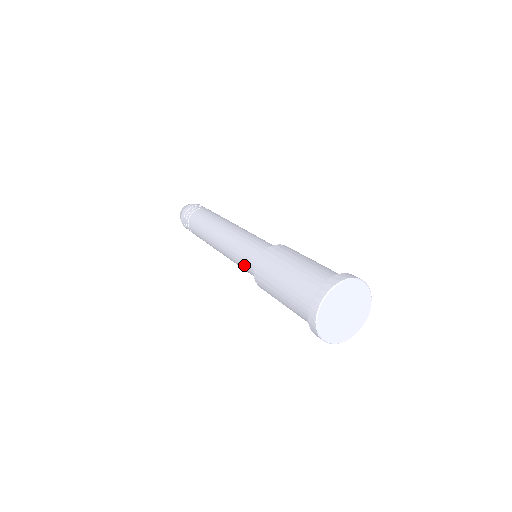
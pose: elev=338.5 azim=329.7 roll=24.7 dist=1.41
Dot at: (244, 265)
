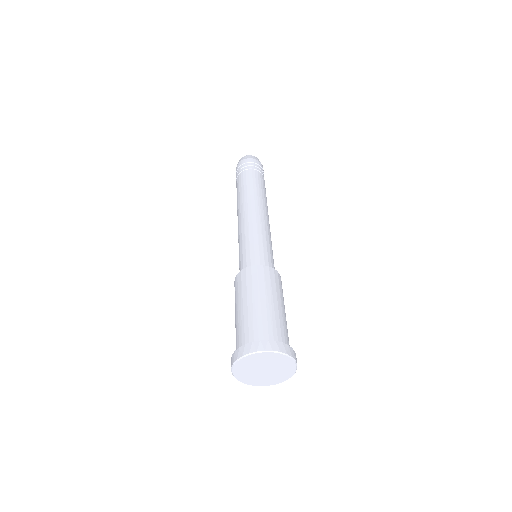
Dot at: occluded
